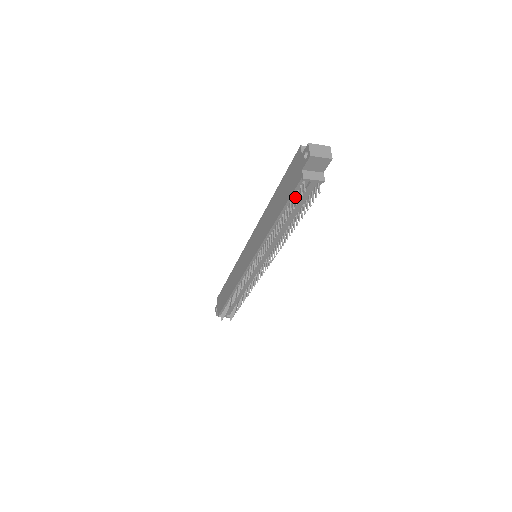
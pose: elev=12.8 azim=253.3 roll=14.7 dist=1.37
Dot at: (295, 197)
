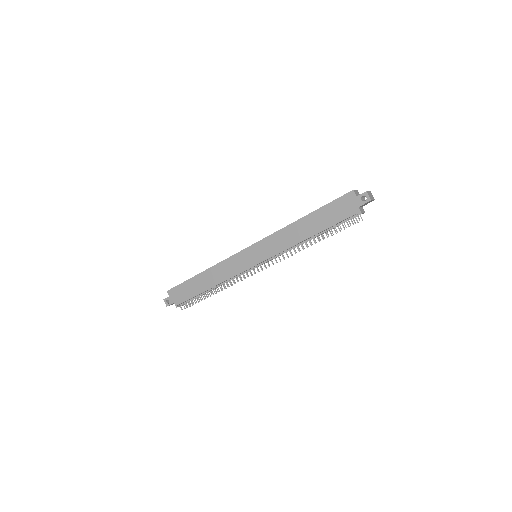
Dot at: (344, 223)
